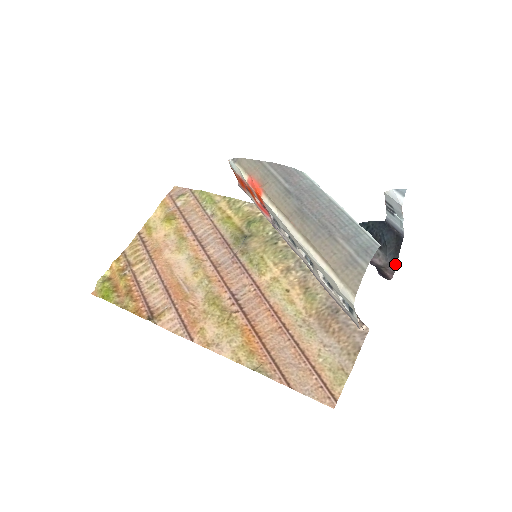
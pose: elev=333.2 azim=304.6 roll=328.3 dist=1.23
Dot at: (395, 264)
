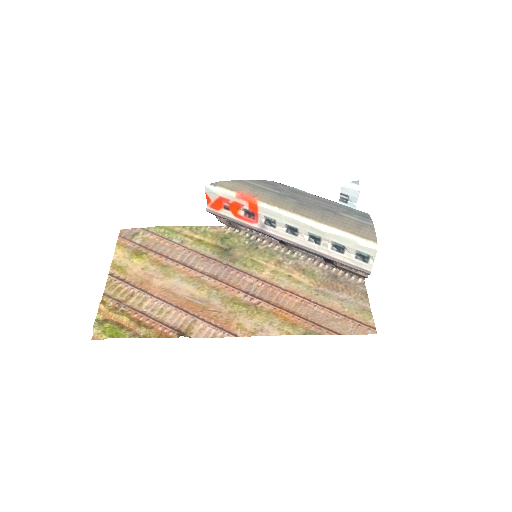
Dot at: occluded
